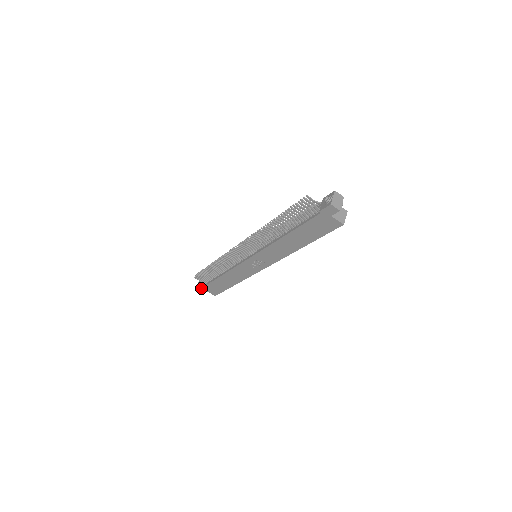
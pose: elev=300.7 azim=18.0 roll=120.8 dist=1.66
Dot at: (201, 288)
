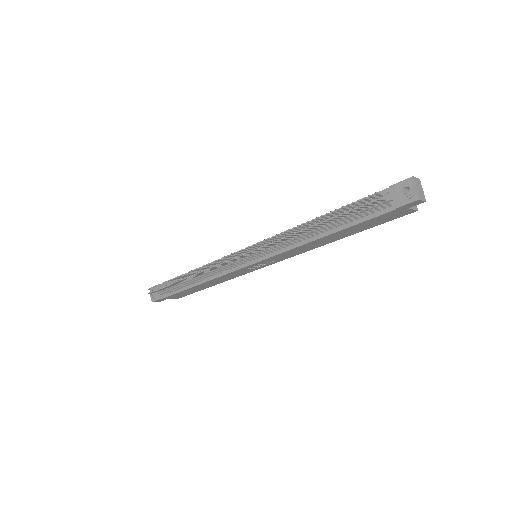
Dot at: (159, 299)
